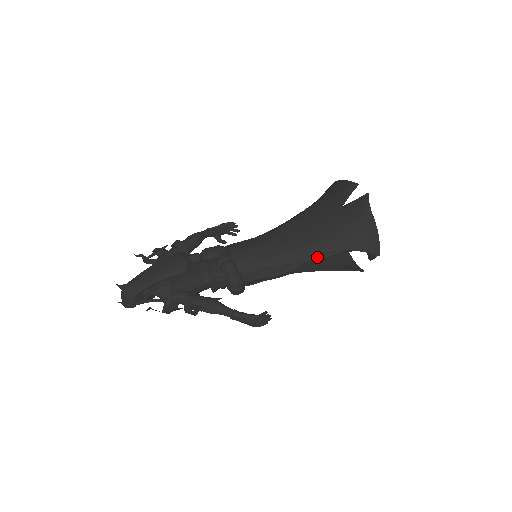
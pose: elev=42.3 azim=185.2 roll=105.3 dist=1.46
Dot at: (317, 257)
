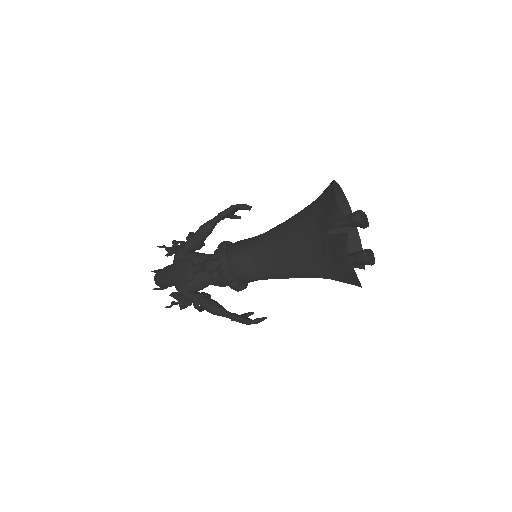
Dot at: occluded
